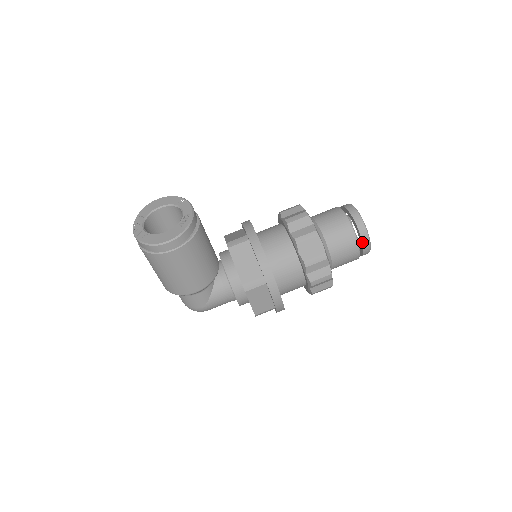
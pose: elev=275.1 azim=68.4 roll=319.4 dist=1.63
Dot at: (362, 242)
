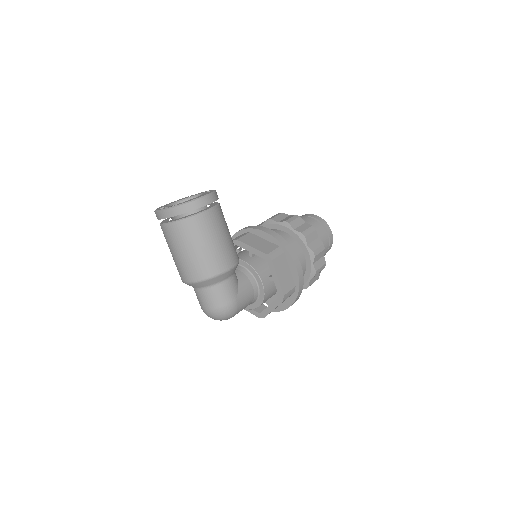
Dot at: (326, 229)
